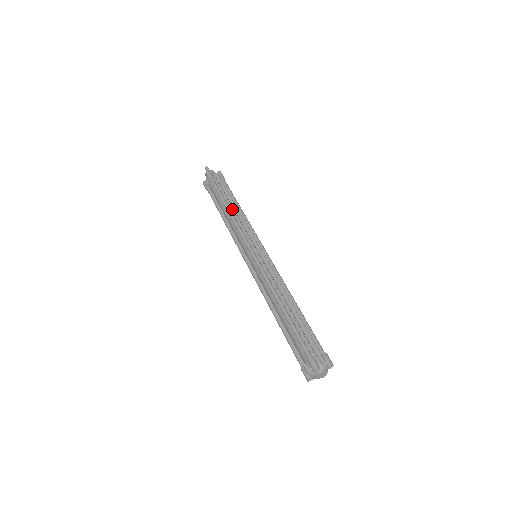
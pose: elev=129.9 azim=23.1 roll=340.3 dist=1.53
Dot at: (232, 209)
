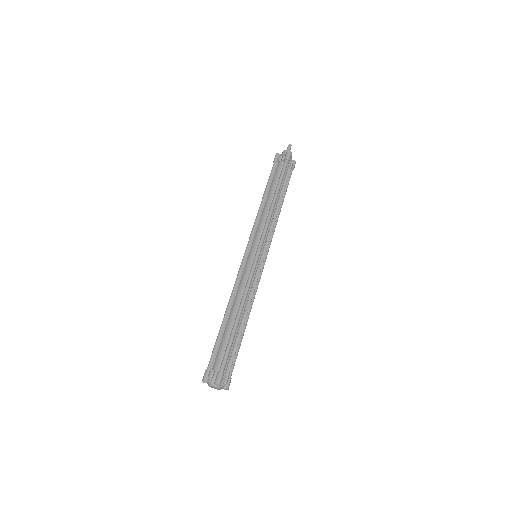
Dot at: (276, 203)
